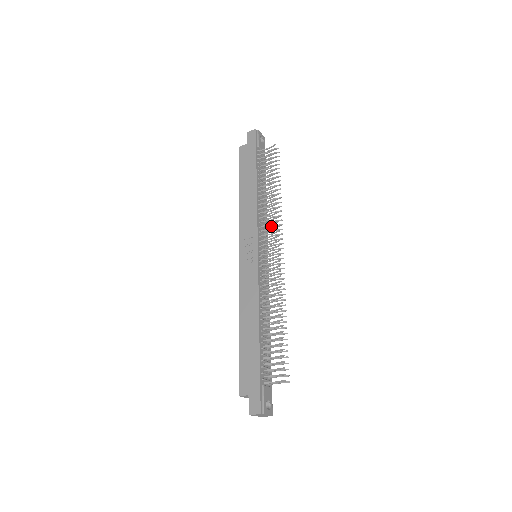
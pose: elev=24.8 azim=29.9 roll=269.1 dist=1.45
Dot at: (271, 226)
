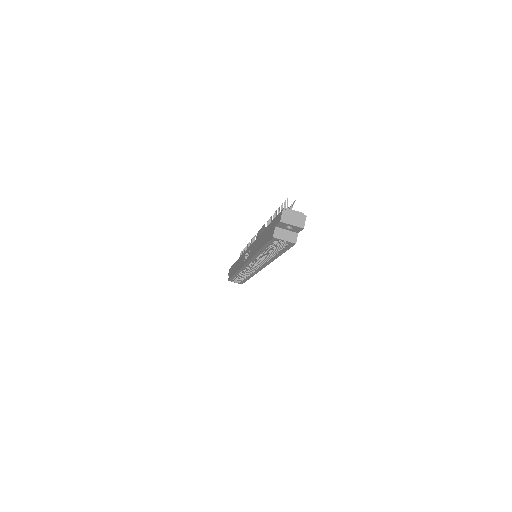
Dot at: occluded
